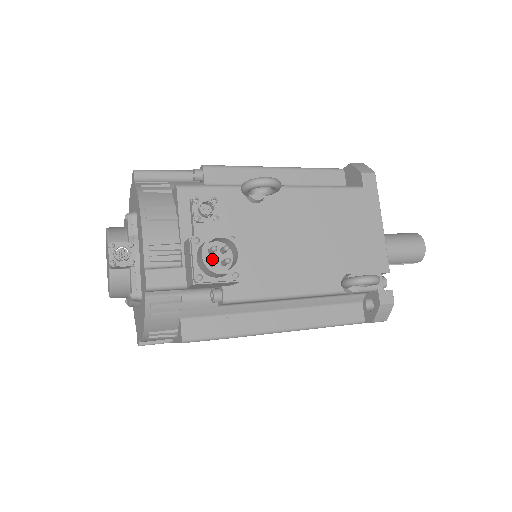
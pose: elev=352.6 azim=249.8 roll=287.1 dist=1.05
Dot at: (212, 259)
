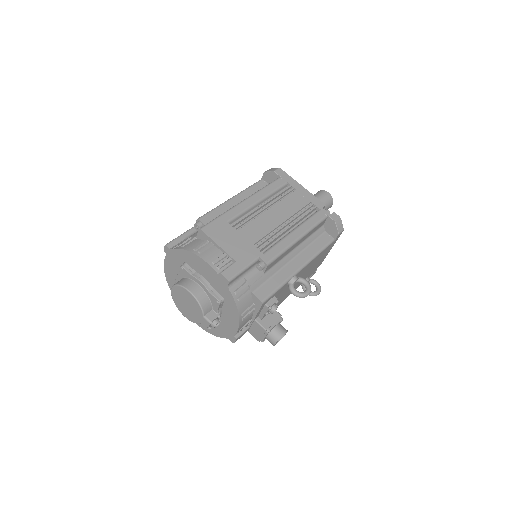
Dot at: occluded
